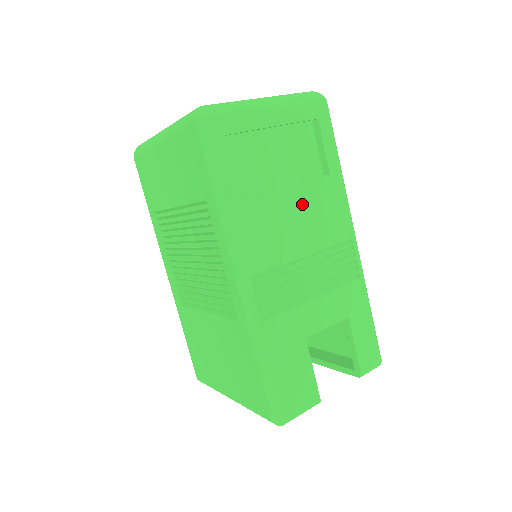
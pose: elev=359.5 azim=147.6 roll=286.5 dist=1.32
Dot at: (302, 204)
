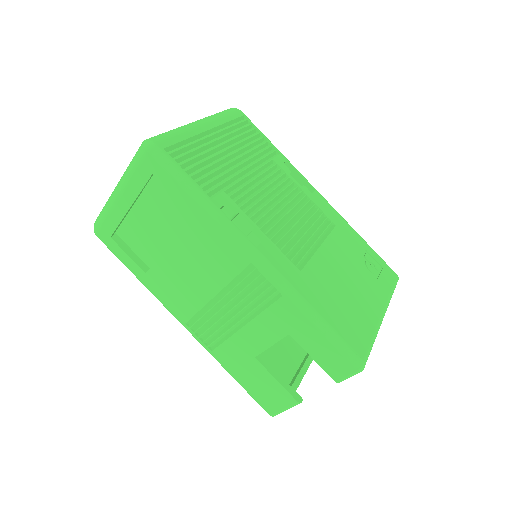
Dot at: (187, 255)
